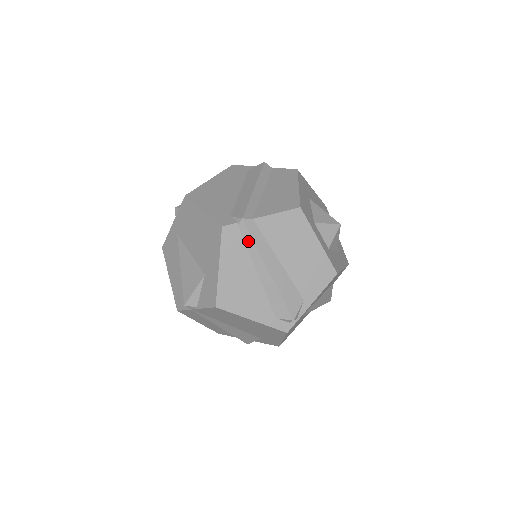
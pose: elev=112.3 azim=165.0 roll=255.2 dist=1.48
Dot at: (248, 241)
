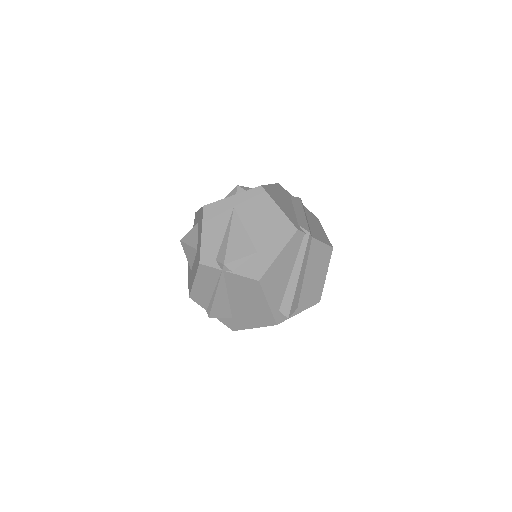
Dot at: (302, 249)
